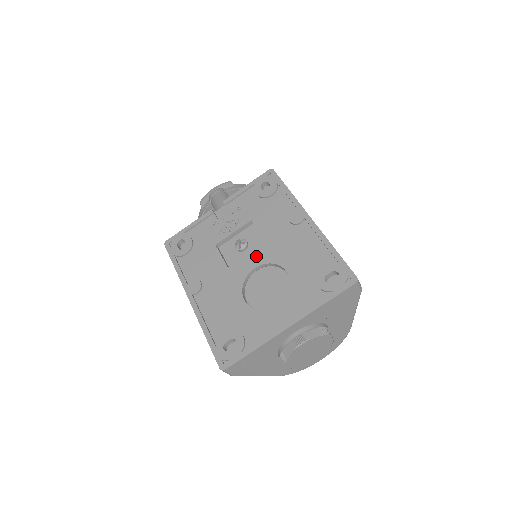
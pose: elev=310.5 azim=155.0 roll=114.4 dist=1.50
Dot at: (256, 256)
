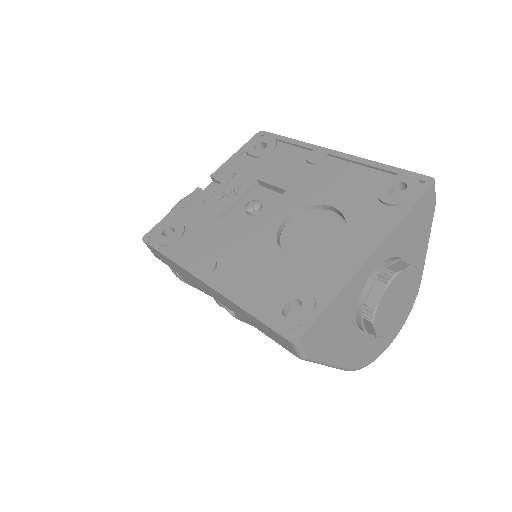
Dot at: (281, 207)
